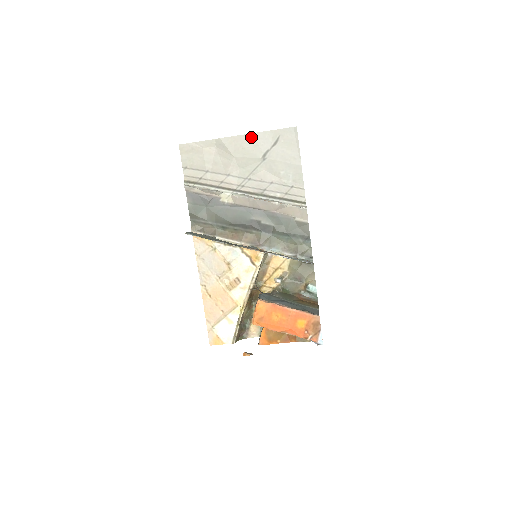
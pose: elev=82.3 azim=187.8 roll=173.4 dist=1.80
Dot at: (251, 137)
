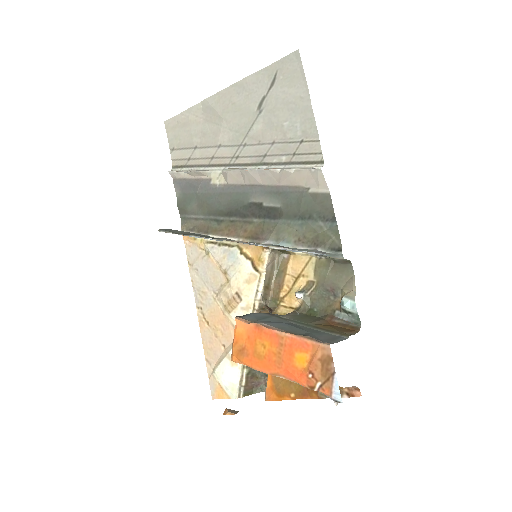
Dot at: (241, 85)
